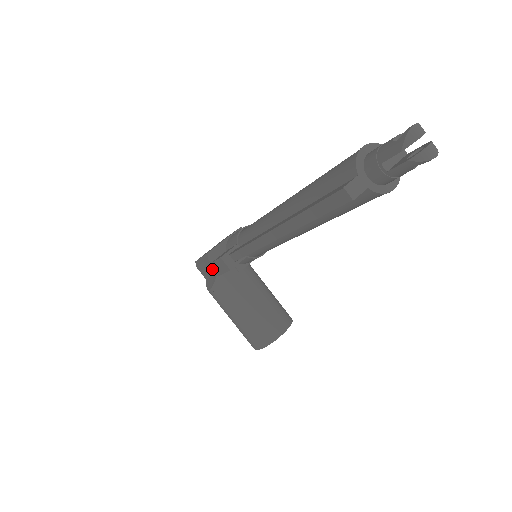
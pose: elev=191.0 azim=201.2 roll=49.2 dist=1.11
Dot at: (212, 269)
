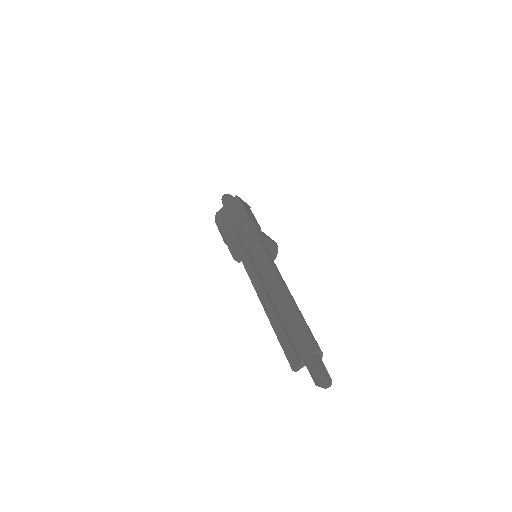
Dot at: occluded
